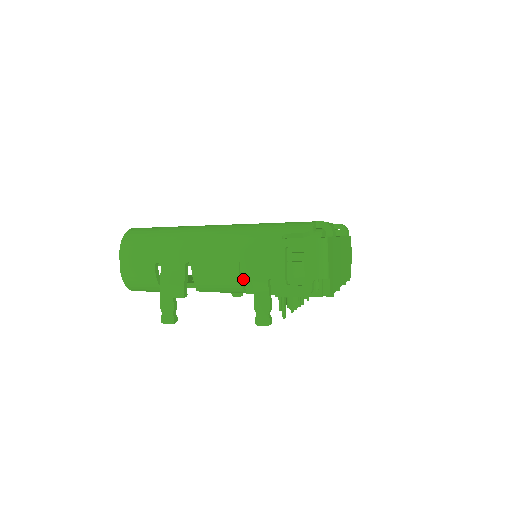
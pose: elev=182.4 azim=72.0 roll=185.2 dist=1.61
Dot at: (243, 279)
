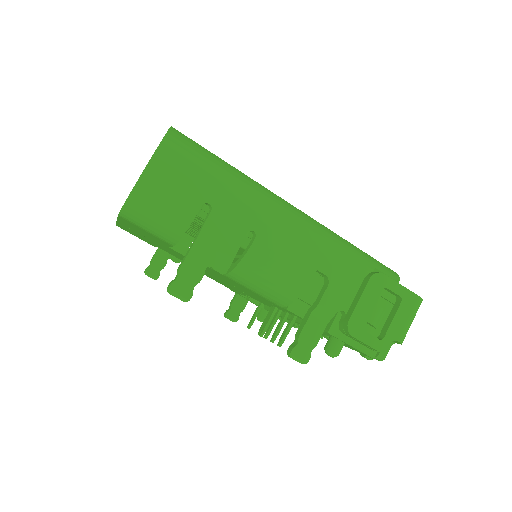
Dot at: (303, 292)
